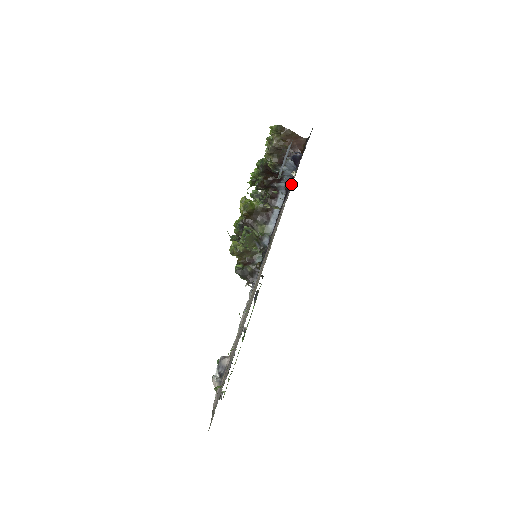
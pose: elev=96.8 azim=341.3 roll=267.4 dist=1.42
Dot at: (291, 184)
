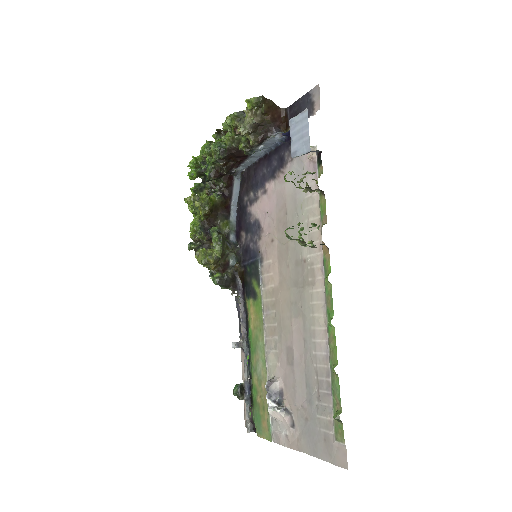
Dot at: (282, 163)
